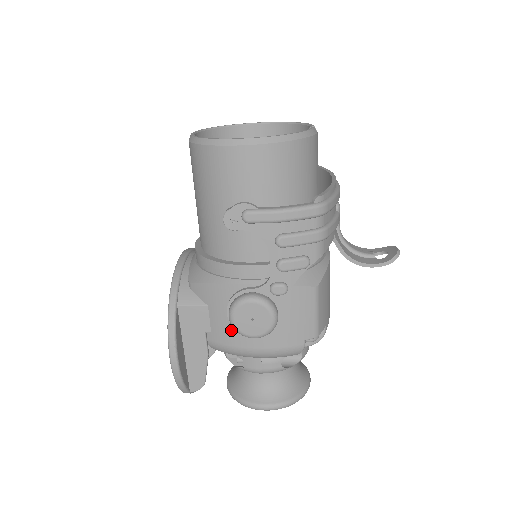
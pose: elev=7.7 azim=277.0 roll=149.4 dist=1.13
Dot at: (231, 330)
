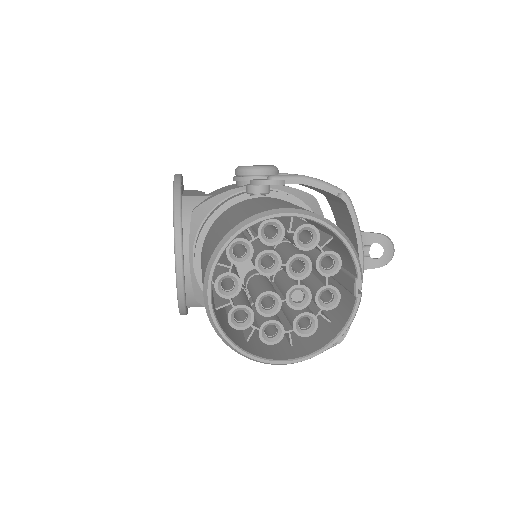
Dot at: occluded
